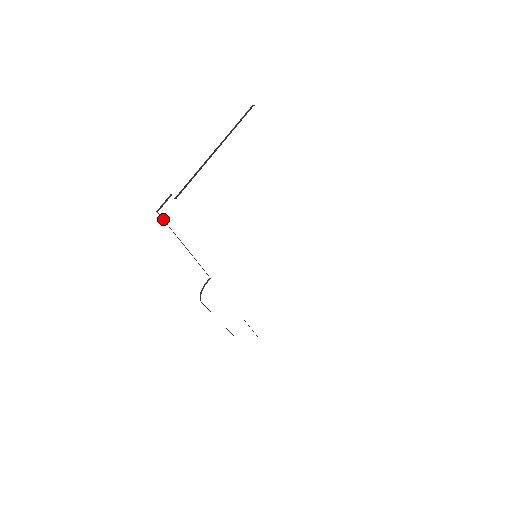
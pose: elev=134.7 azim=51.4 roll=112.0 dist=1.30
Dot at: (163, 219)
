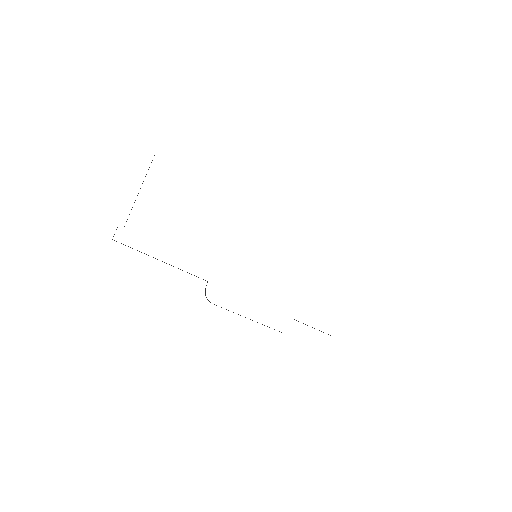
Dot at: (121, 243)
